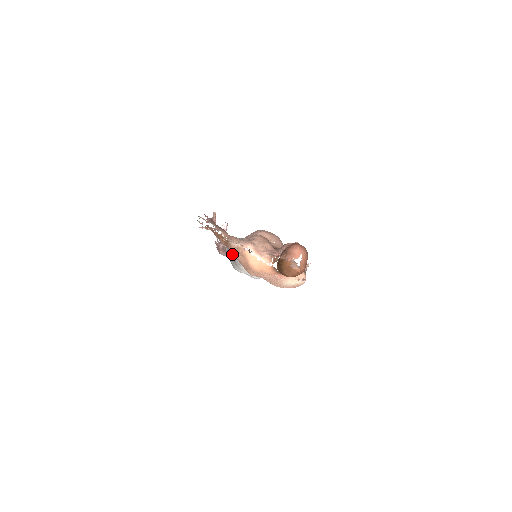
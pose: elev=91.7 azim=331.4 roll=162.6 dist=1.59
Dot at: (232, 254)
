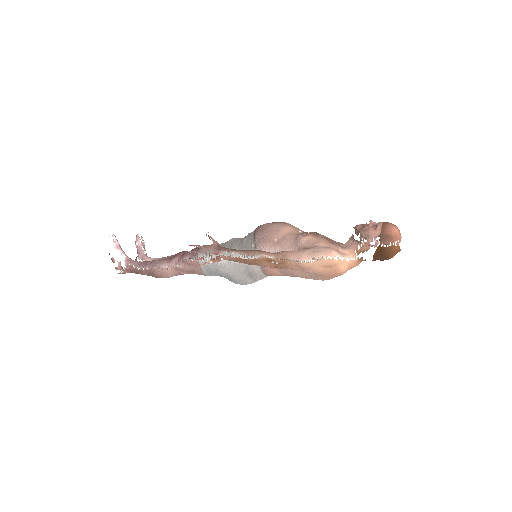
Dot at: (241, 271)
